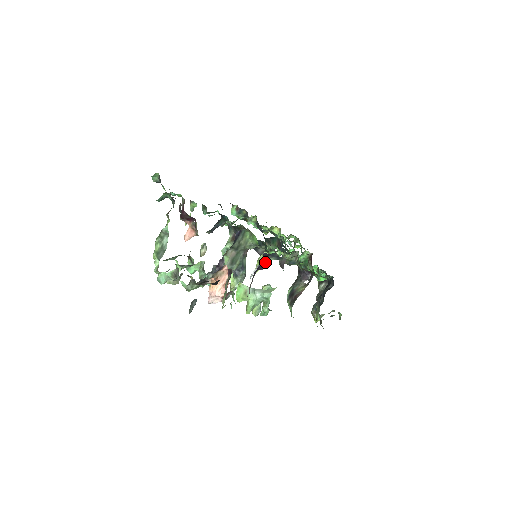
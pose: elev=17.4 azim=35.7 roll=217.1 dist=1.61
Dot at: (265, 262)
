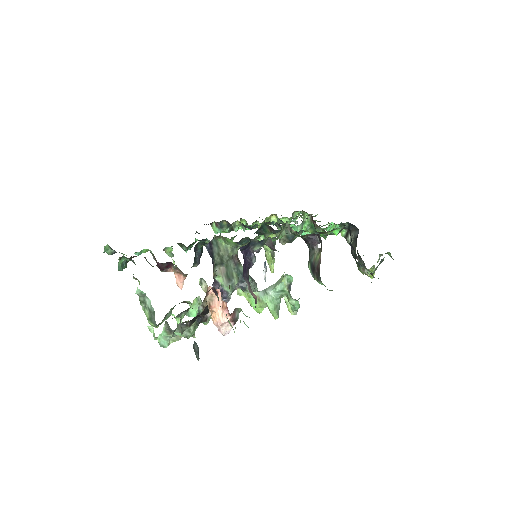
Dot at: (250, 256)
